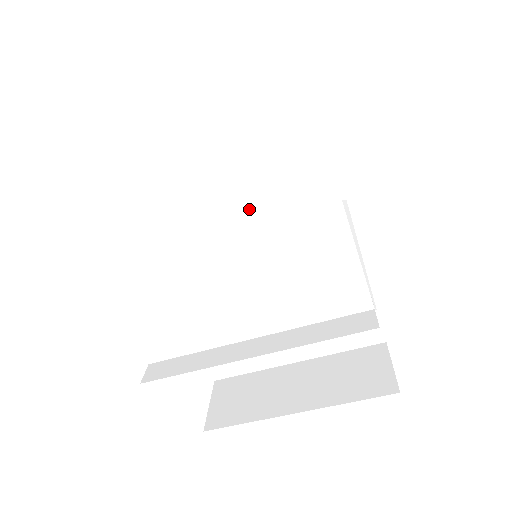
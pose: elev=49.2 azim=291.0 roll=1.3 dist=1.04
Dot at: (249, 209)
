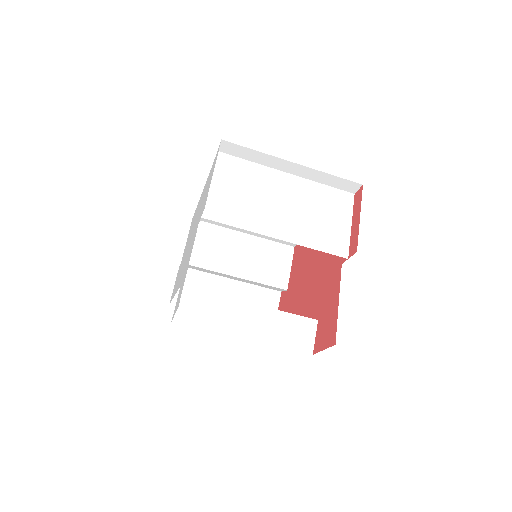
Dot at: occluded
